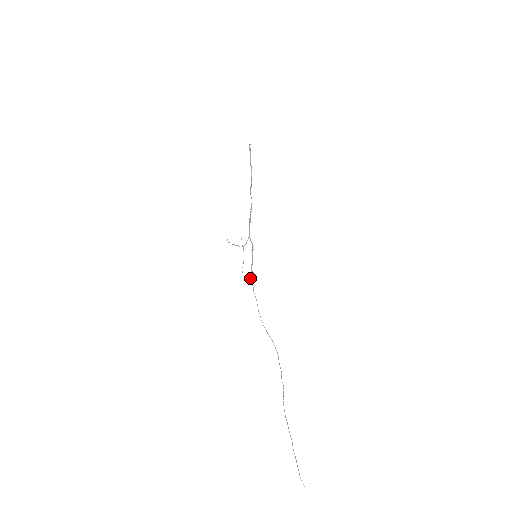
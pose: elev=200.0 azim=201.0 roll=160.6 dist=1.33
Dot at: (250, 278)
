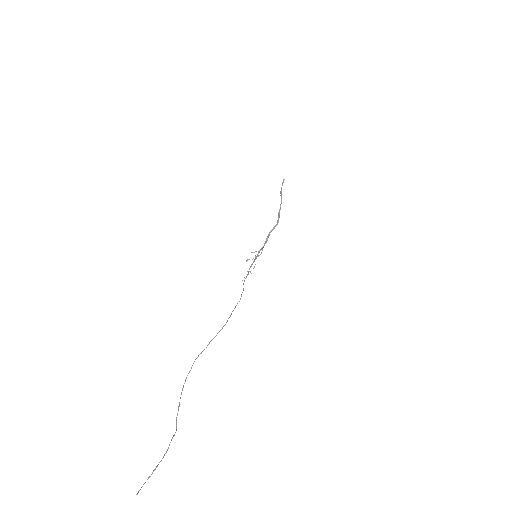
Dot at: (245, 278)
